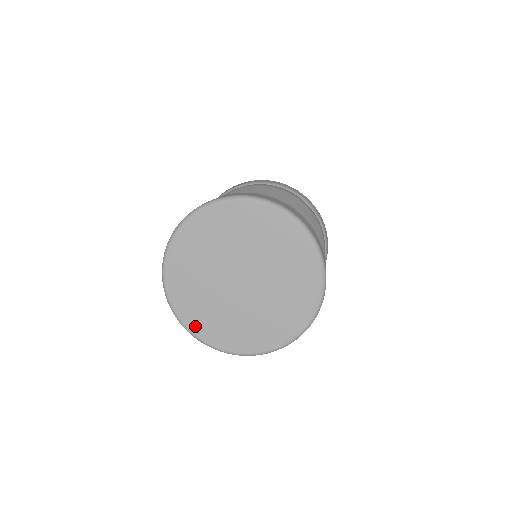
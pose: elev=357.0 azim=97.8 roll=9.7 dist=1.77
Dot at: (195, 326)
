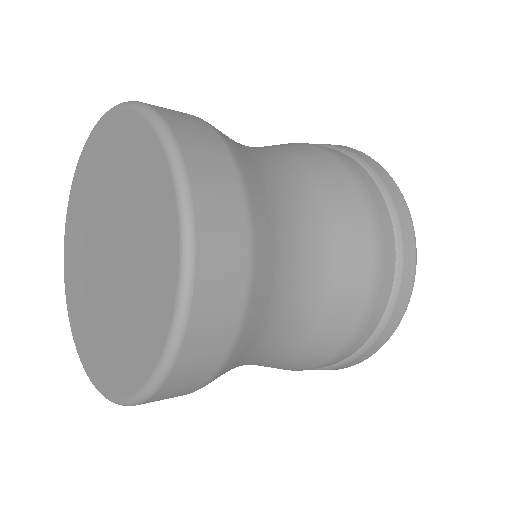
Dot at: (68, 272)
